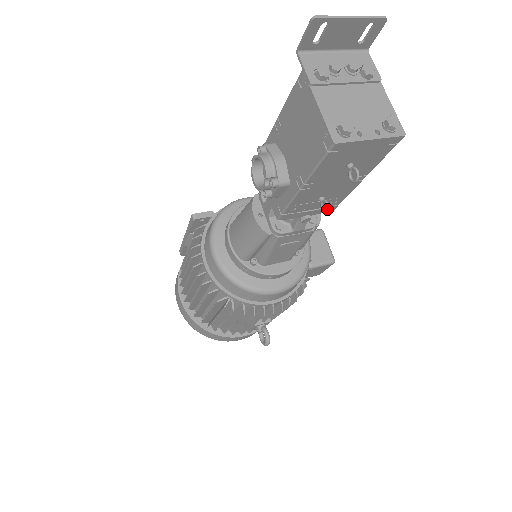
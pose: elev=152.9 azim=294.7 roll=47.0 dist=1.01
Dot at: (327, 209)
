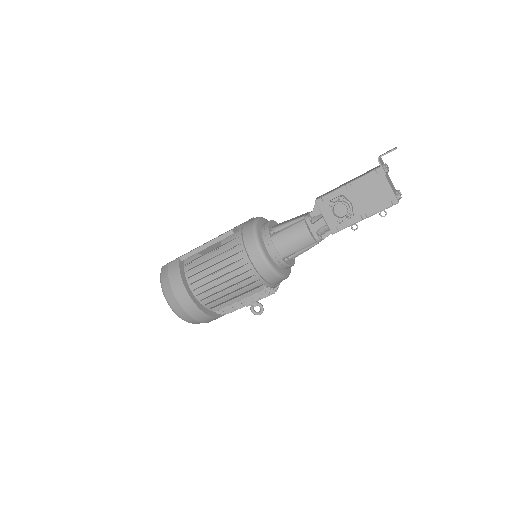
Dot at: occluded
